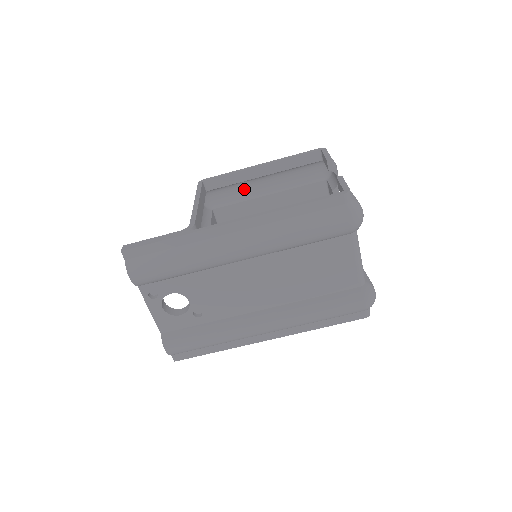
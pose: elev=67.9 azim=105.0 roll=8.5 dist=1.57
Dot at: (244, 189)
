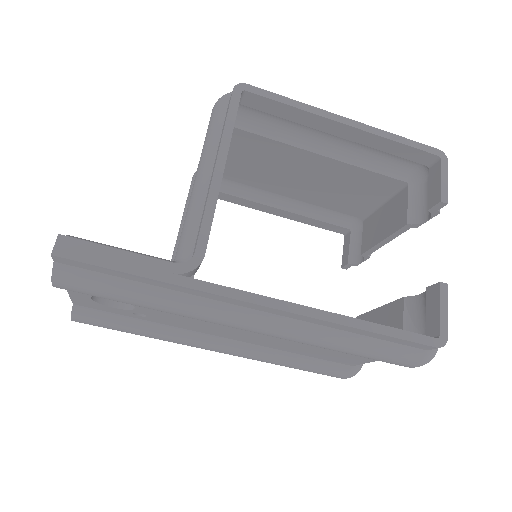
Dot at: (295, 125)
